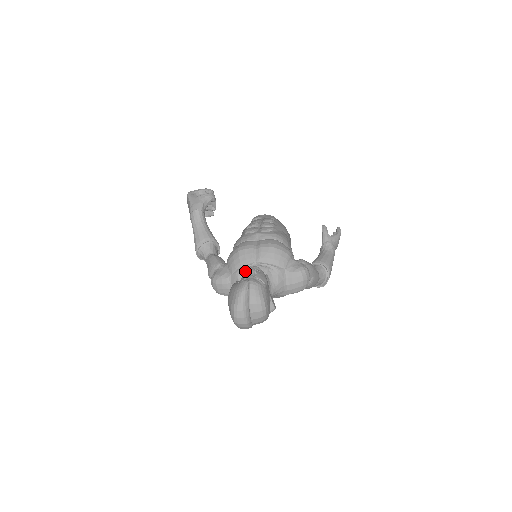
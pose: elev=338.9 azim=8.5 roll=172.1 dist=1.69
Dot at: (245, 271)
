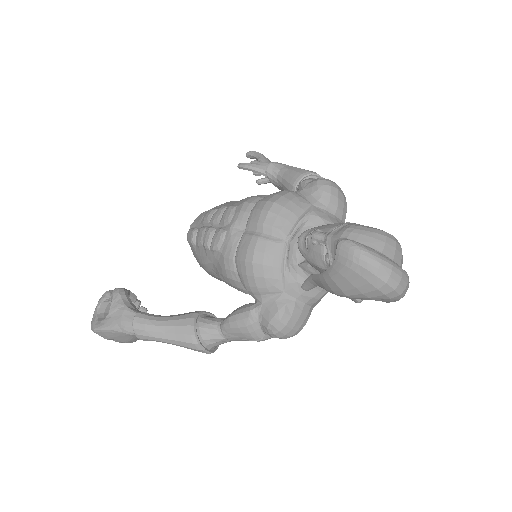
Dot at: (290, 265)
